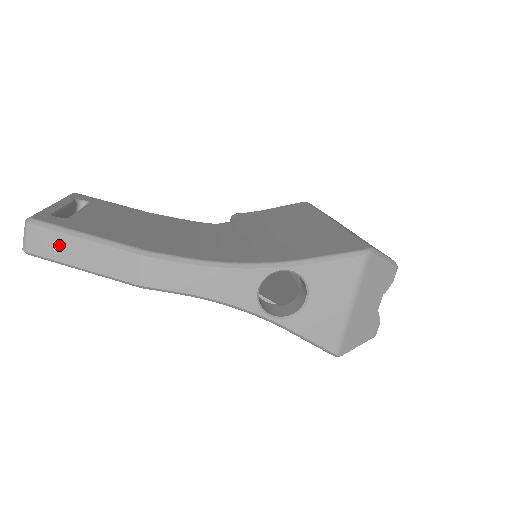
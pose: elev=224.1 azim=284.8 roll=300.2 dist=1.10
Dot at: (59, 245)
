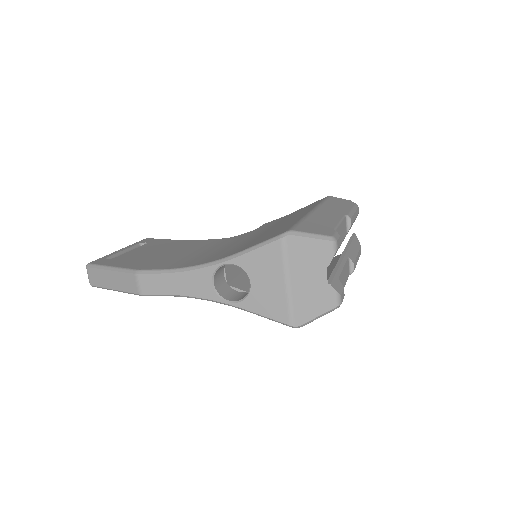
Dot at: (101, 277)
